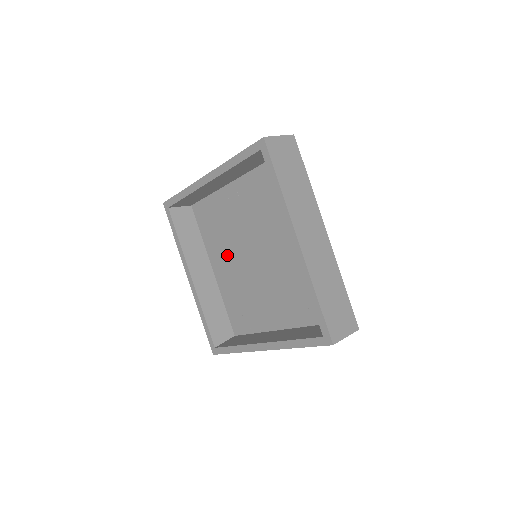
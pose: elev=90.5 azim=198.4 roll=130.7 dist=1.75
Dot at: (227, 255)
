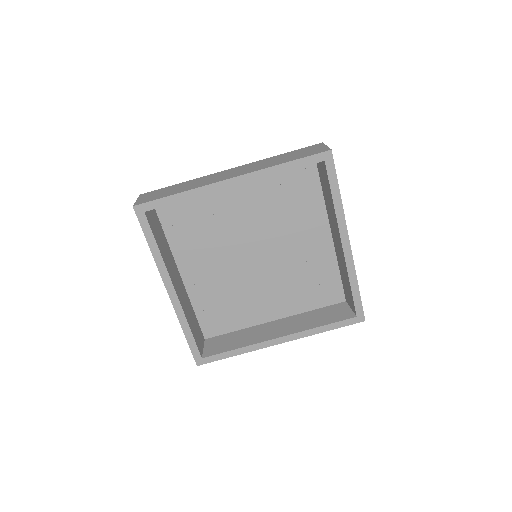
Dot at: (210, 258)
